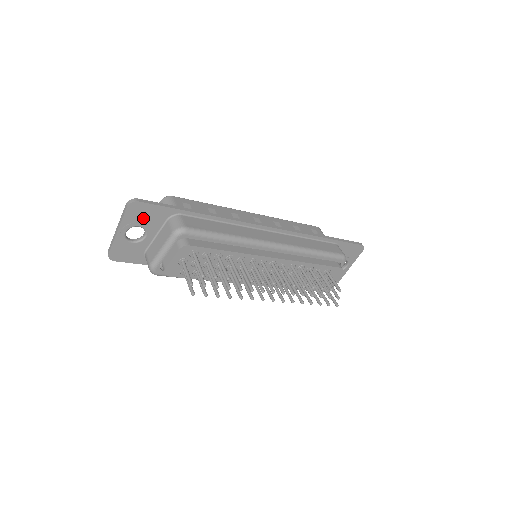
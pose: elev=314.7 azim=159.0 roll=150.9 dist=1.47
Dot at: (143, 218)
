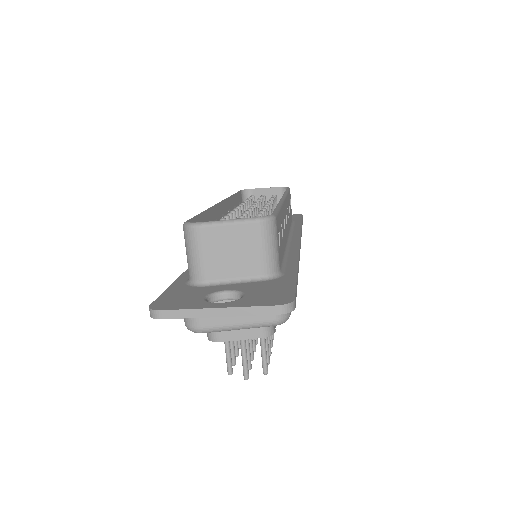
Dot at: occluded
